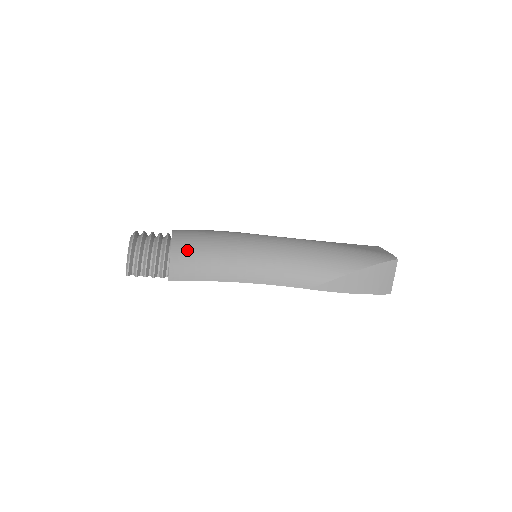
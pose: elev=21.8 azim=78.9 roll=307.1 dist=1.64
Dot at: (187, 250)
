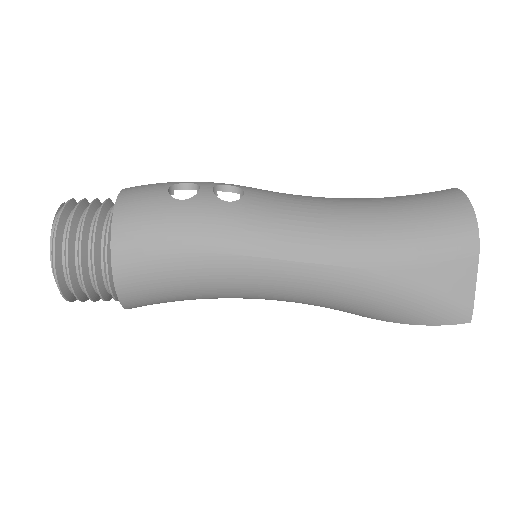
Dot at: (144, 299)
